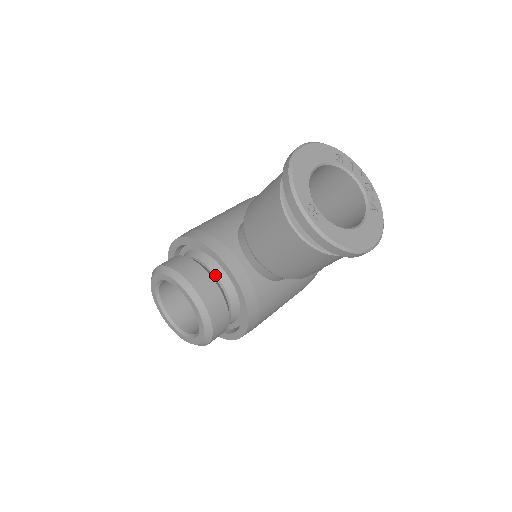
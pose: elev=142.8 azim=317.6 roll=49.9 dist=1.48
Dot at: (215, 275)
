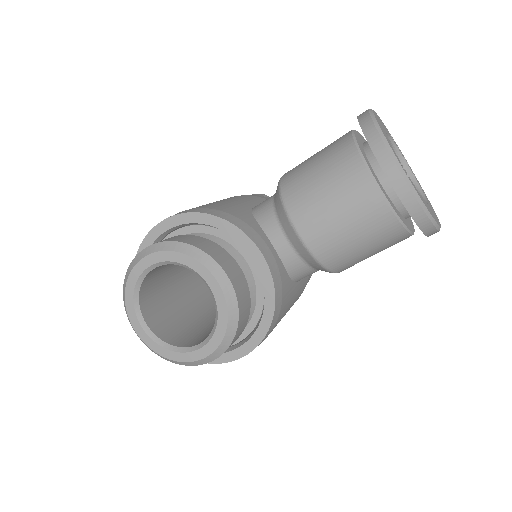
Dot at: occluded
